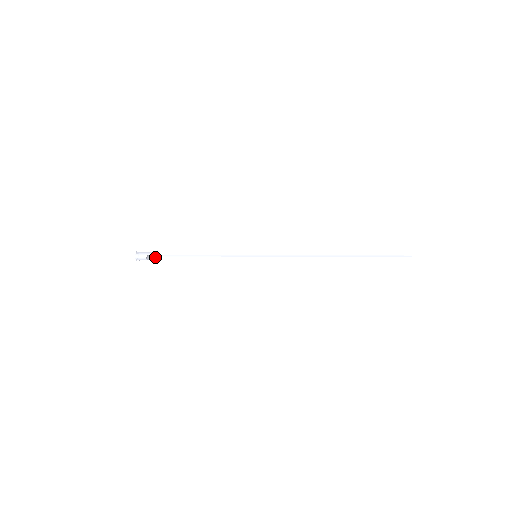
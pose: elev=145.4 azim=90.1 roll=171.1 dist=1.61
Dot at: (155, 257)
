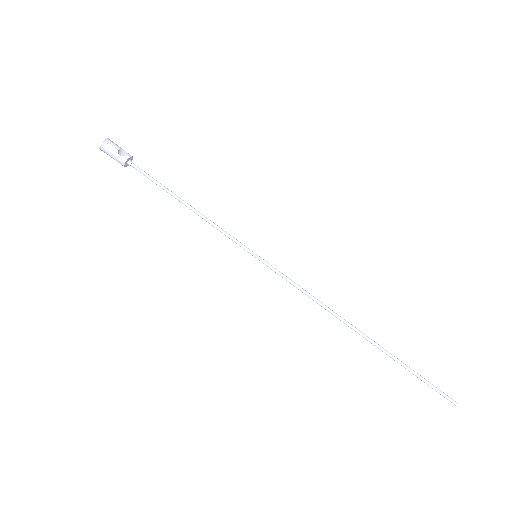
Dot at: (128, 163)
